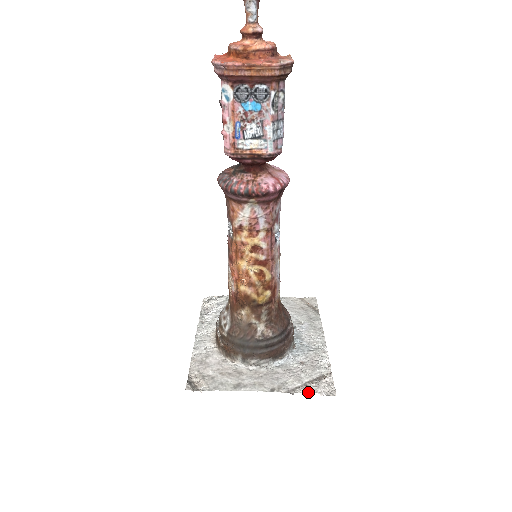
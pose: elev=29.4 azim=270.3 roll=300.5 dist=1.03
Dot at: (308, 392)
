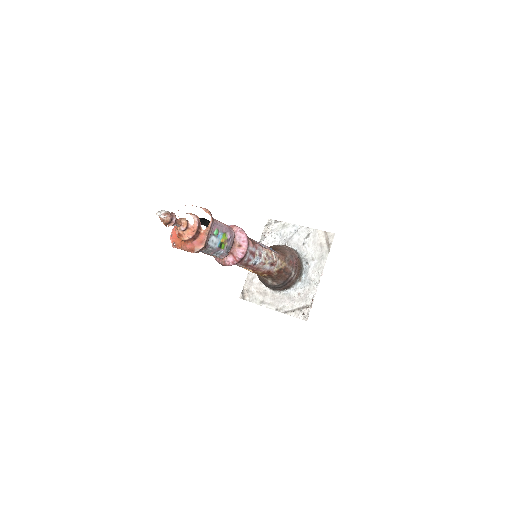
Dot at: (293, 315)
